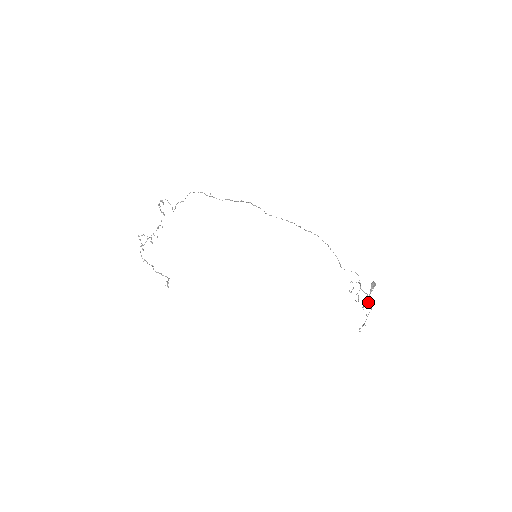
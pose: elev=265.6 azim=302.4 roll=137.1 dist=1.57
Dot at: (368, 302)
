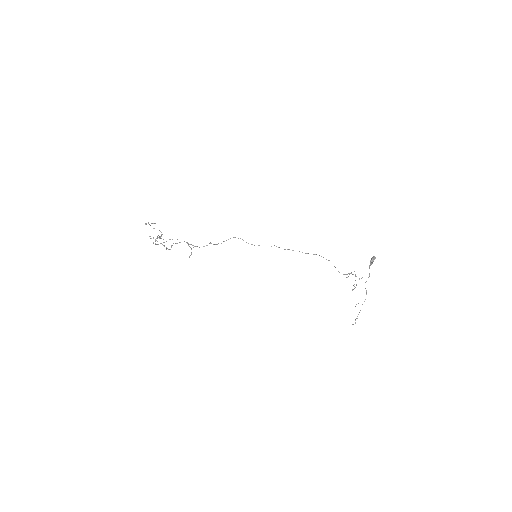
Dot at: occluded
